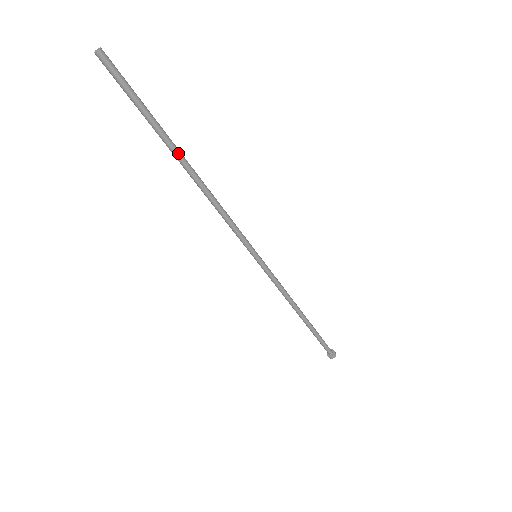
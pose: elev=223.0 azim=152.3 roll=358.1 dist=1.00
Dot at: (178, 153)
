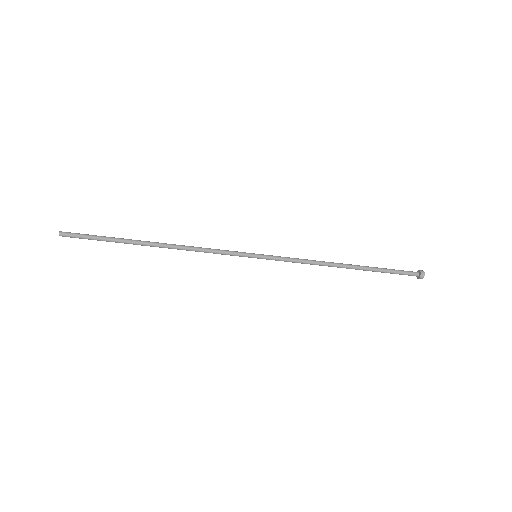
Dot at: (140, 243)
